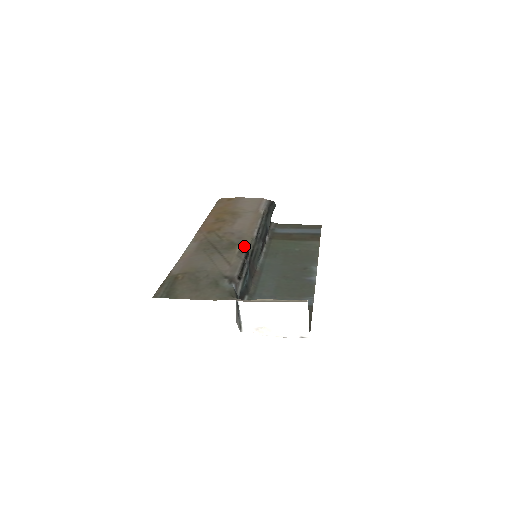
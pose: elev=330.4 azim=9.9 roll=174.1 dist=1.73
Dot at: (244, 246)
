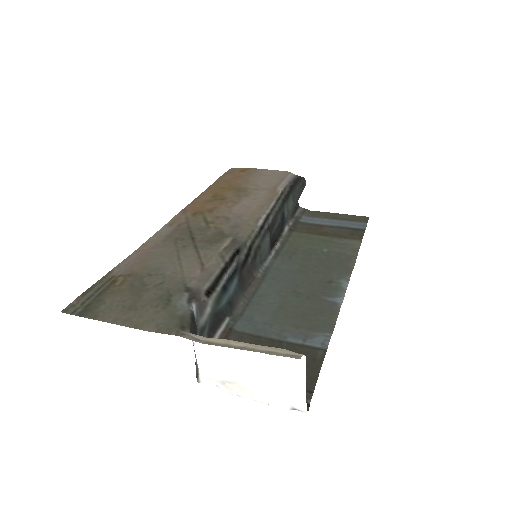
Dot at: (235, 240)
